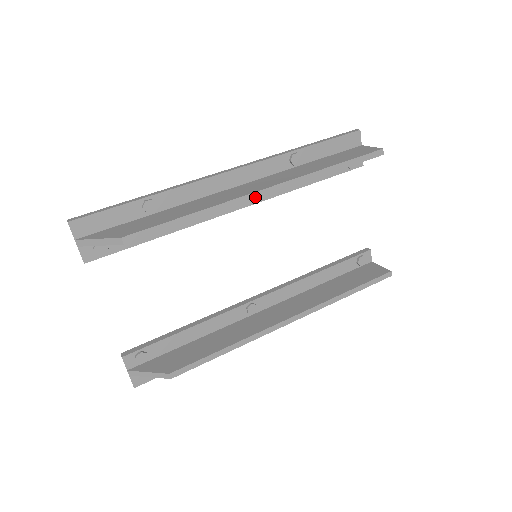
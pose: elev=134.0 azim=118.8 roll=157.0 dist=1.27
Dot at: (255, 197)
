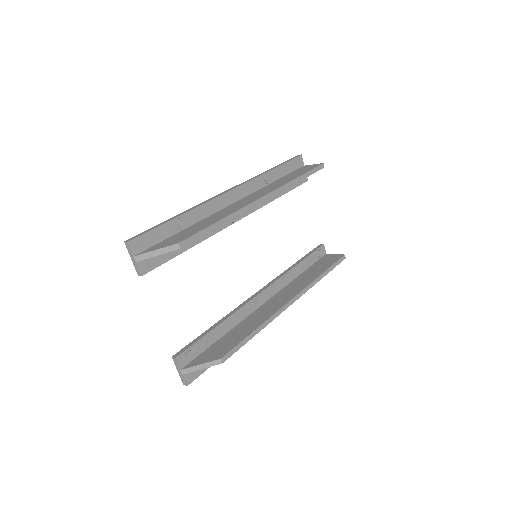
Dot at: (256, 204)
